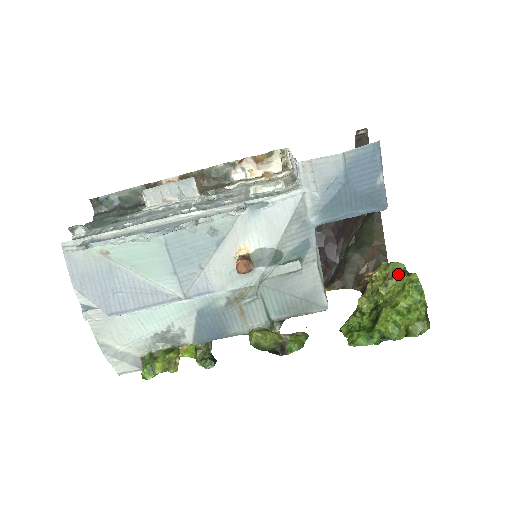
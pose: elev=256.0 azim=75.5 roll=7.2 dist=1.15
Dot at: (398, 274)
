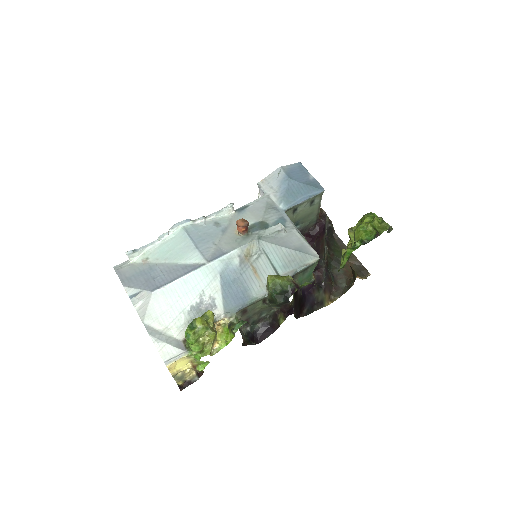
Dot at: occluded
